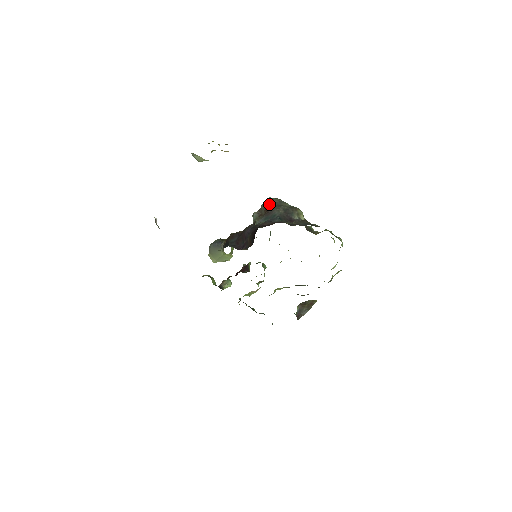
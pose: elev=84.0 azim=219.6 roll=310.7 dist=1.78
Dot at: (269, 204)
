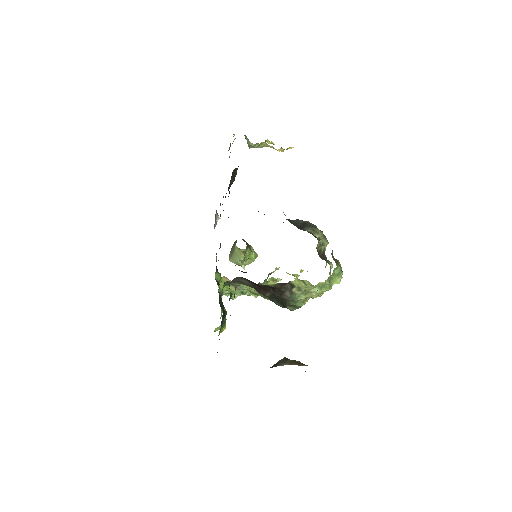
Dot at: occluded
